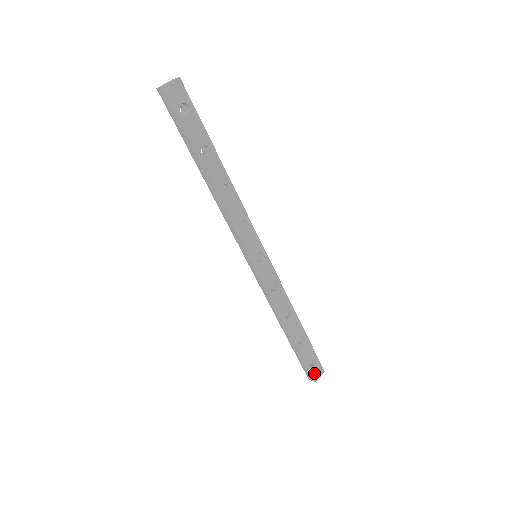
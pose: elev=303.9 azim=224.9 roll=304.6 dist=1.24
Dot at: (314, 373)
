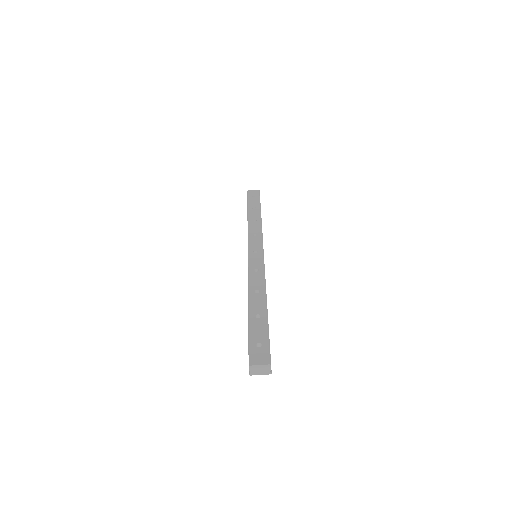
Dot at: occluded
